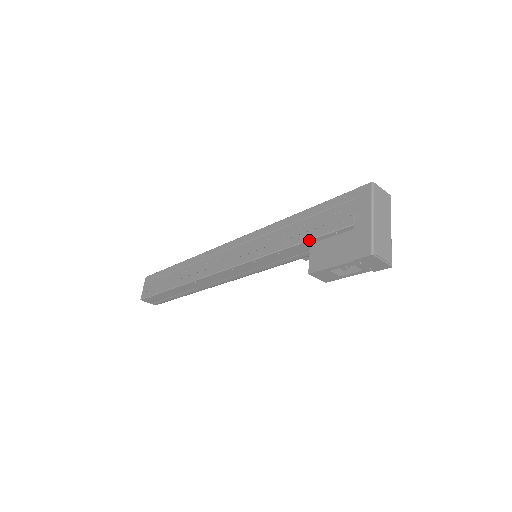
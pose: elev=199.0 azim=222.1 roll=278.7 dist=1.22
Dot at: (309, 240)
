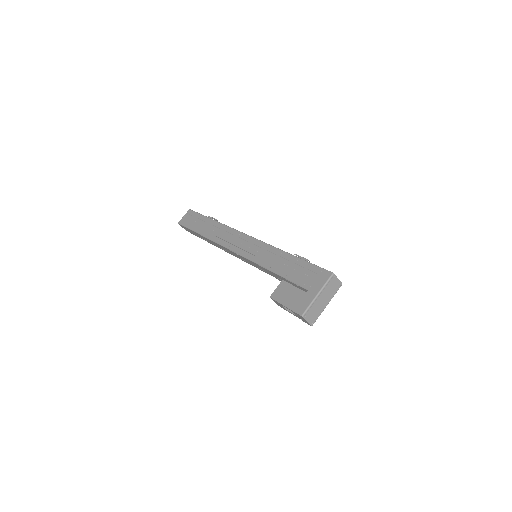
Dot at: (283, 277)
